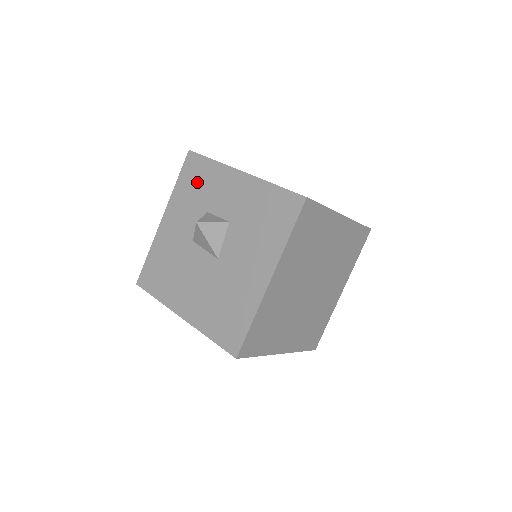
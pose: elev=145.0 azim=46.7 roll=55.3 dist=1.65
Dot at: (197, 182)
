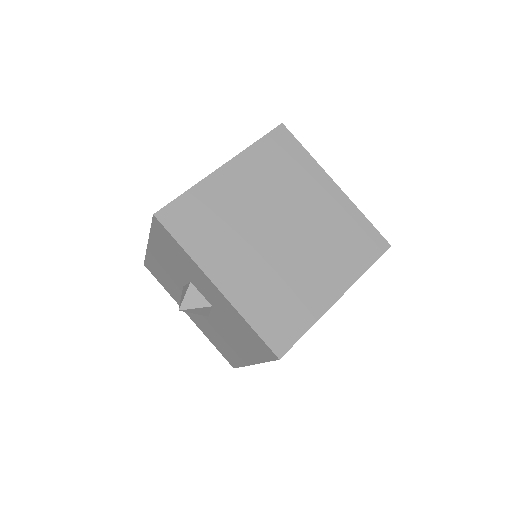
Dot at: (172, 251)
